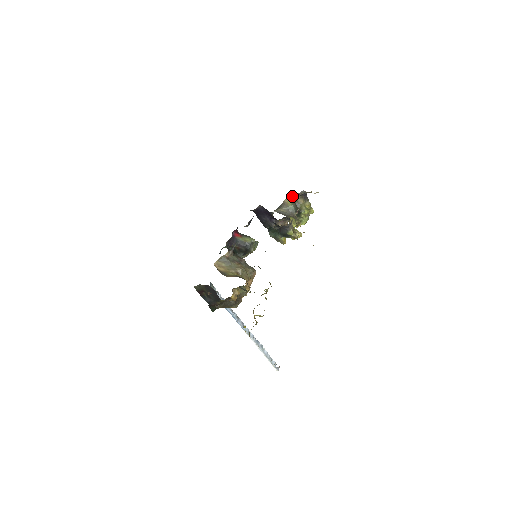
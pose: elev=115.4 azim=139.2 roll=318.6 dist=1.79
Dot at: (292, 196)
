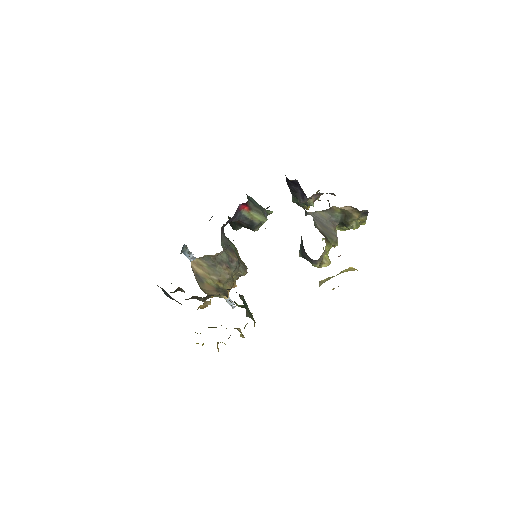
Dot at: (347, 206)
